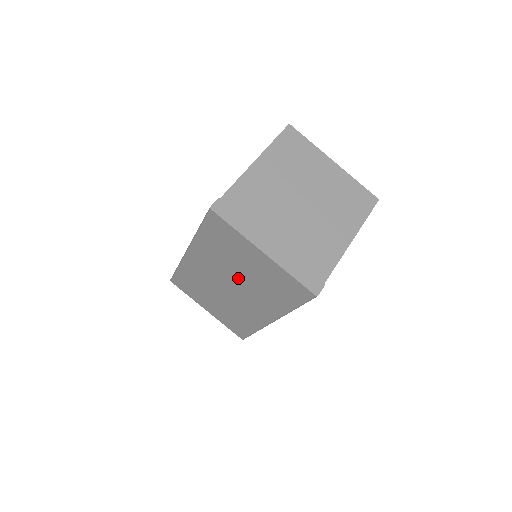
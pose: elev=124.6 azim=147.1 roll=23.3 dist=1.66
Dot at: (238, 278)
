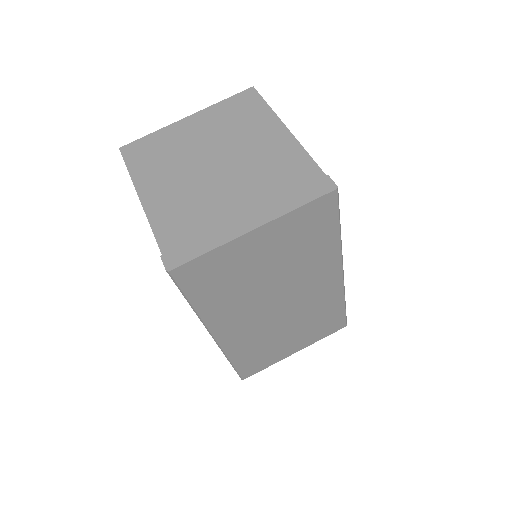
Dot at: (273, 287)
